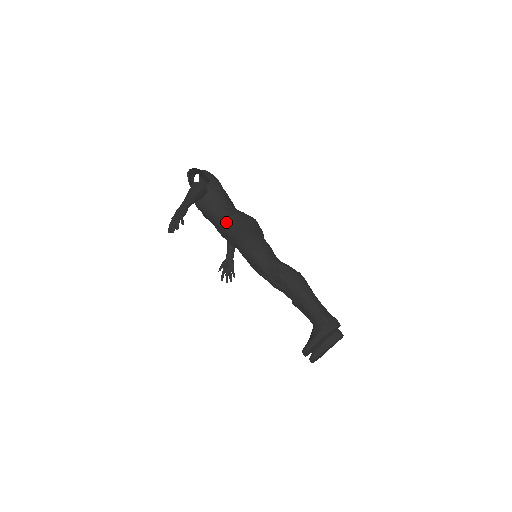
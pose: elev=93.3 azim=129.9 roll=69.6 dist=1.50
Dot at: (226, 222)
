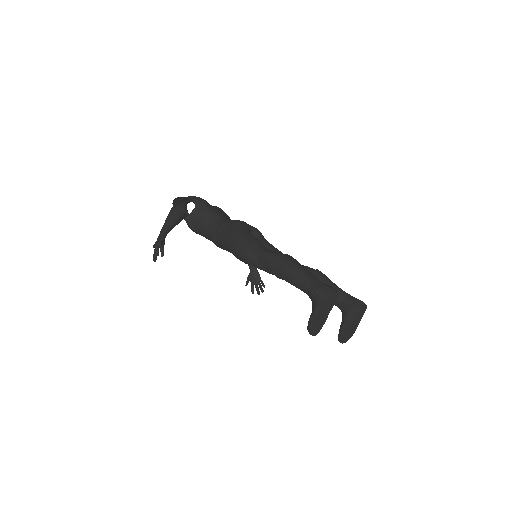
Dot at: (217, 234)
